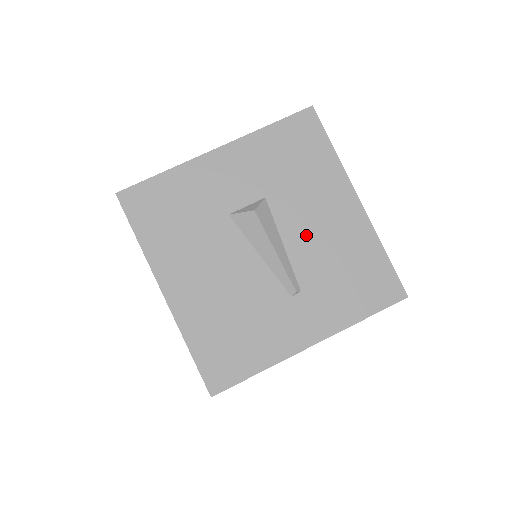
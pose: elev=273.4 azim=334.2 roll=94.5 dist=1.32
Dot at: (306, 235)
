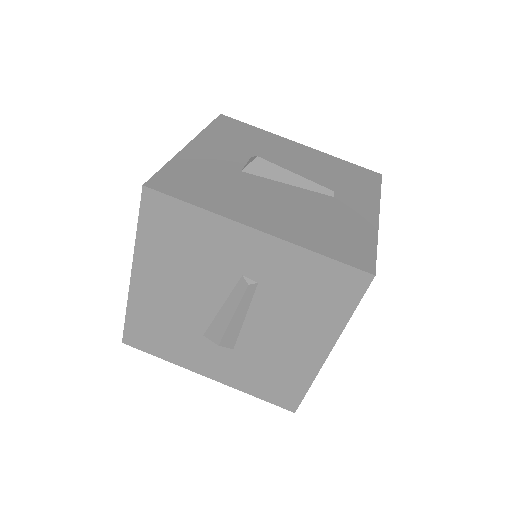
Dot at: (298, 166)
